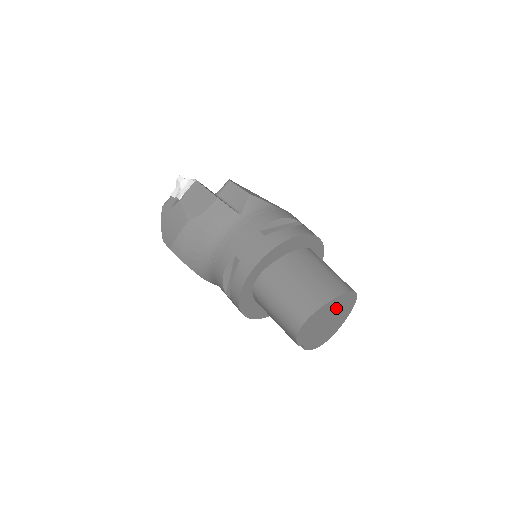
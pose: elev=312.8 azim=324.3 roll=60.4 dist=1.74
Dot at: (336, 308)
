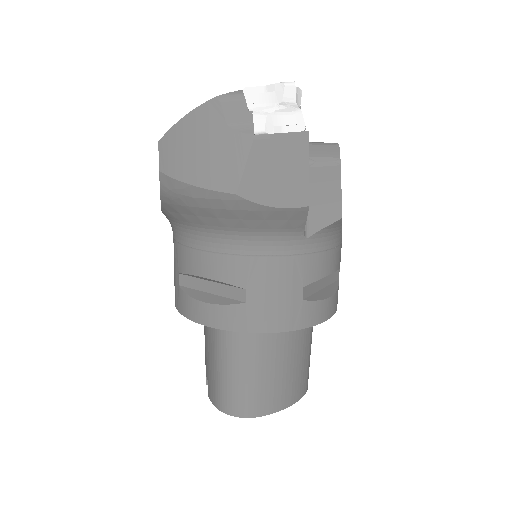
Dot at: occluded
